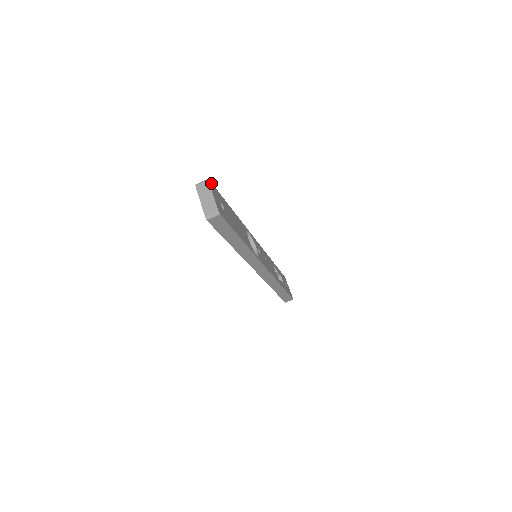
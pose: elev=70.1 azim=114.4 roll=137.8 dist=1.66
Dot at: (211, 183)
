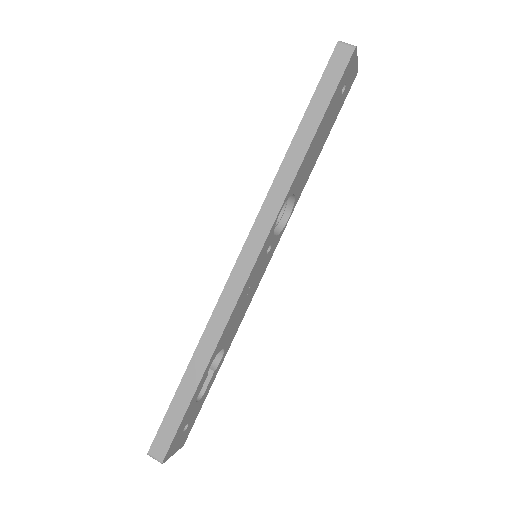
Dot at: (353, 81)
